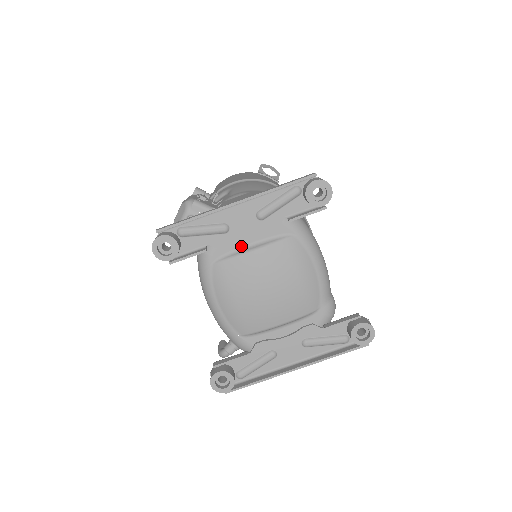
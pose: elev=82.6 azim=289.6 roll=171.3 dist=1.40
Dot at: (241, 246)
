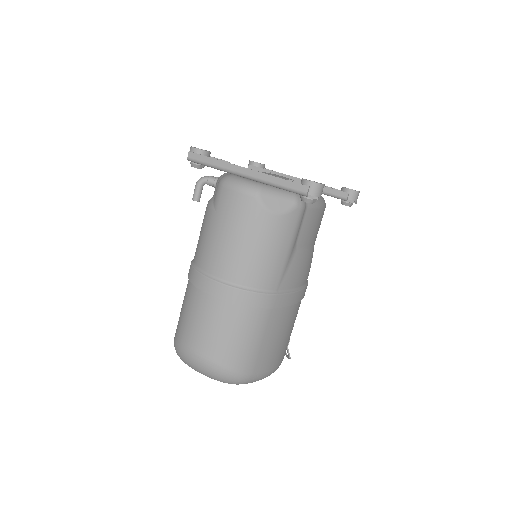
Dot at: occluded
